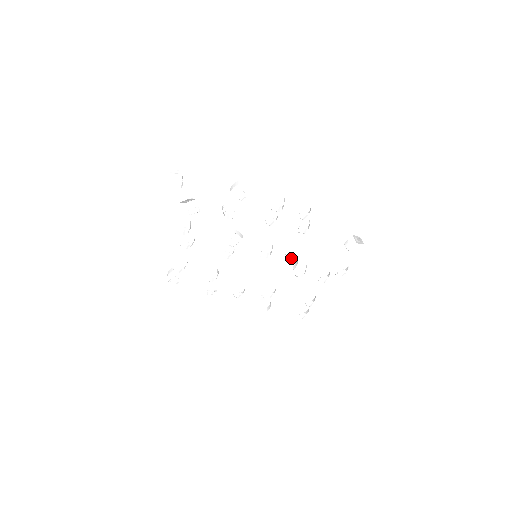
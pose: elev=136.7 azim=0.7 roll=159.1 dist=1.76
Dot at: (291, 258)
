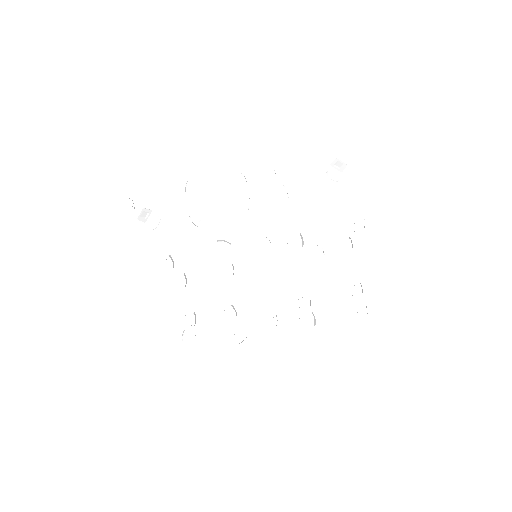
Dot at: (296, 241)
